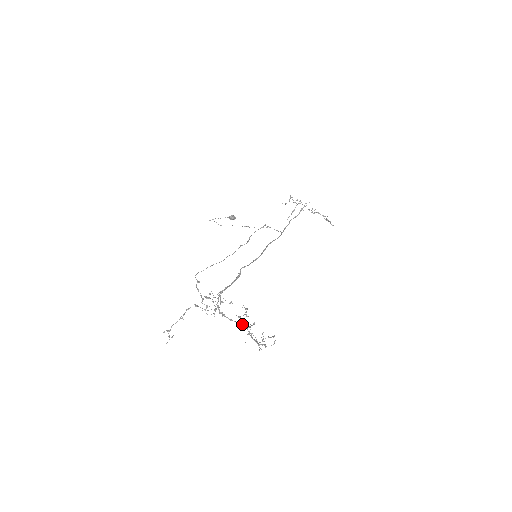
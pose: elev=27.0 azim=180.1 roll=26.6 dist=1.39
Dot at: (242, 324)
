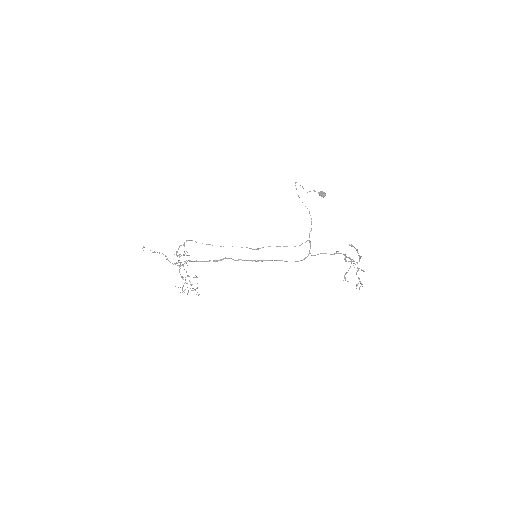
Dot at: occluded
